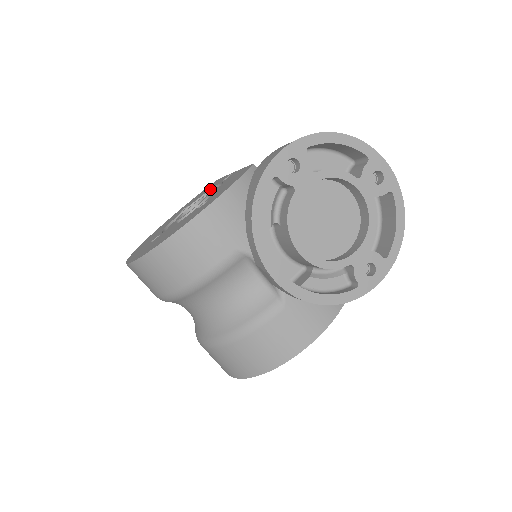
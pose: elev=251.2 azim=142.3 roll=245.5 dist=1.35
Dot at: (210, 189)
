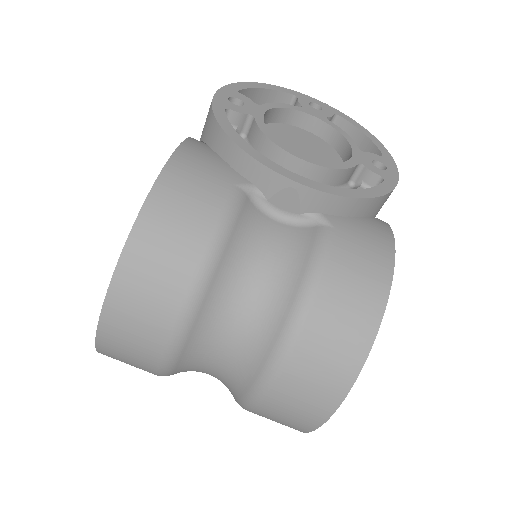
Dot at: occluded
